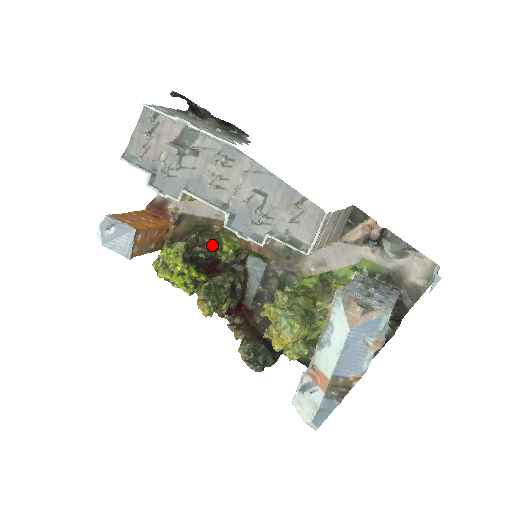
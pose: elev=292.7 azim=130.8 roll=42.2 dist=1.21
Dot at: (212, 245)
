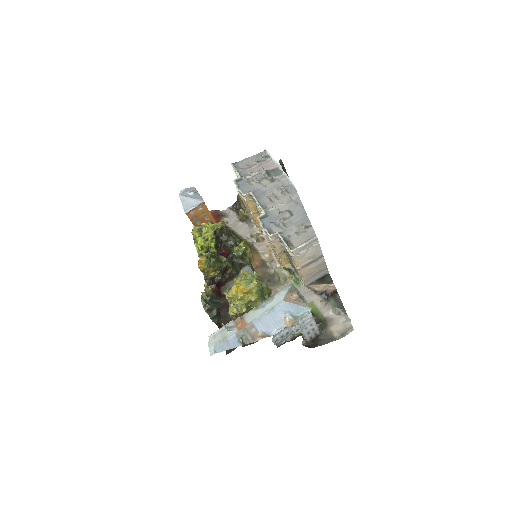
Dot at: (235, 240)
